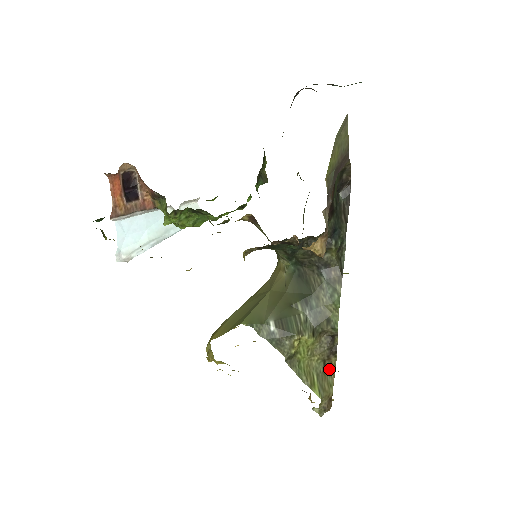
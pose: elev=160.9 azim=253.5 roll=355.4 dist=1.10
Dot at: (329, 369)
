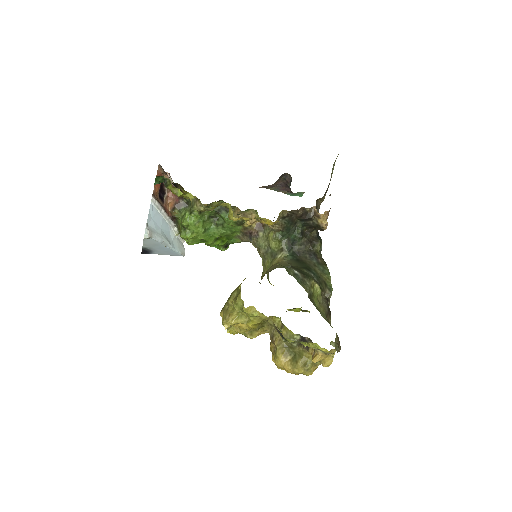
Dot at: (330, 324)
